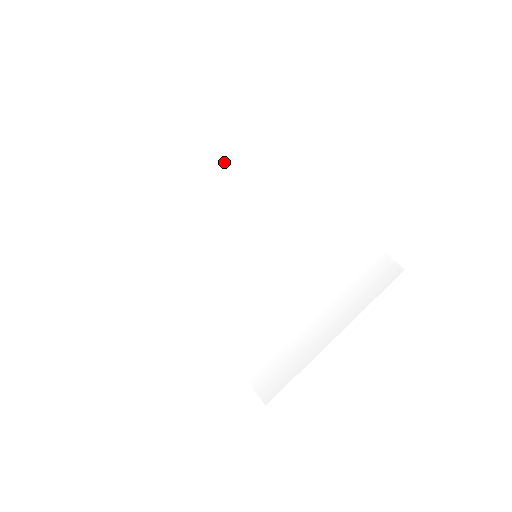
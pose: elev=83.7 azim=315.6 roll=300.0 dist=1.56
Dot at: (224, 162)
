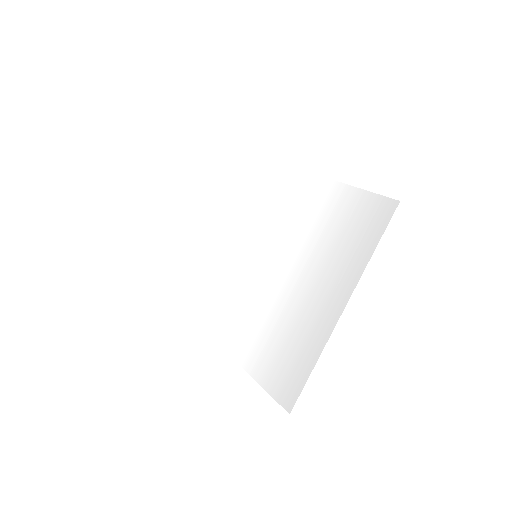
Dot at: (218, 184)
